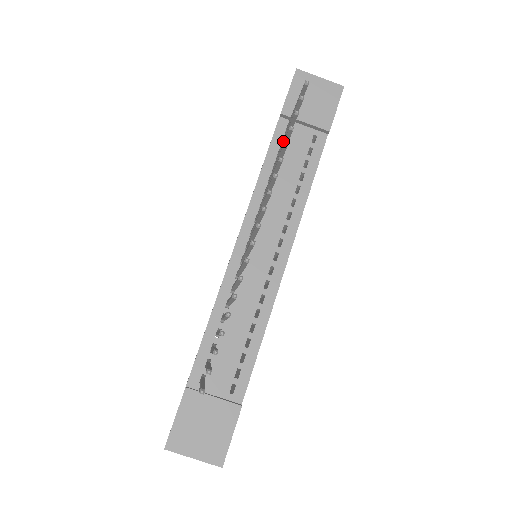
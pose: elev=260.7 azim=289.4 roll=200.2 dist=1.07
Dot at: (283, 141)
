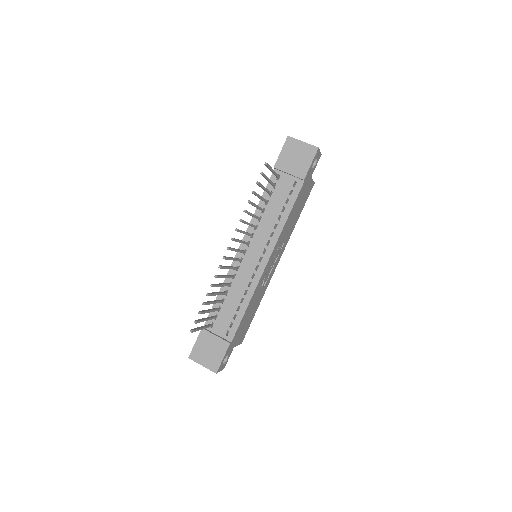
Dot at: (265, 190)
